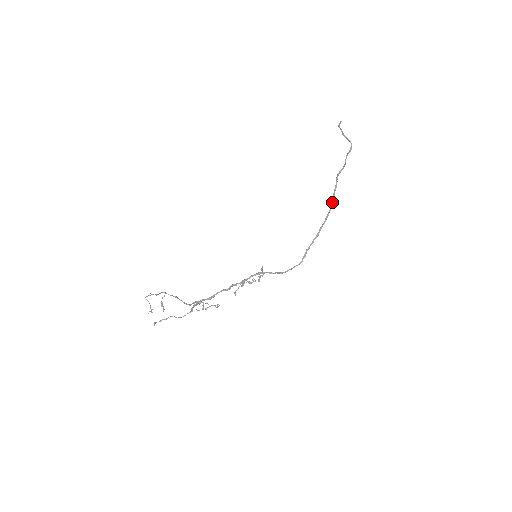
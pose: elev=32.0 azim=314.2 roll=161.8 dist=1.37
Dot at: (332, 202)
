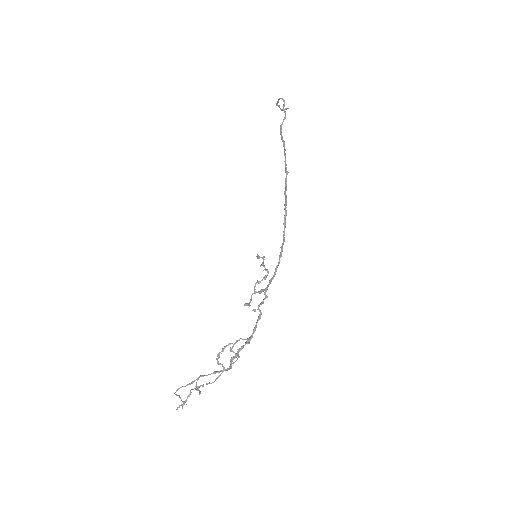
Dot at: (281, 139)
